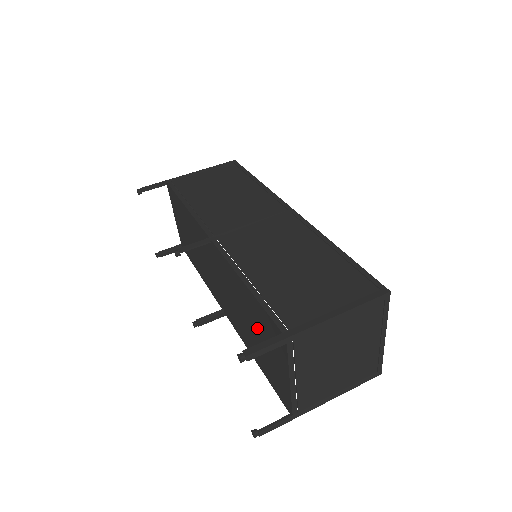
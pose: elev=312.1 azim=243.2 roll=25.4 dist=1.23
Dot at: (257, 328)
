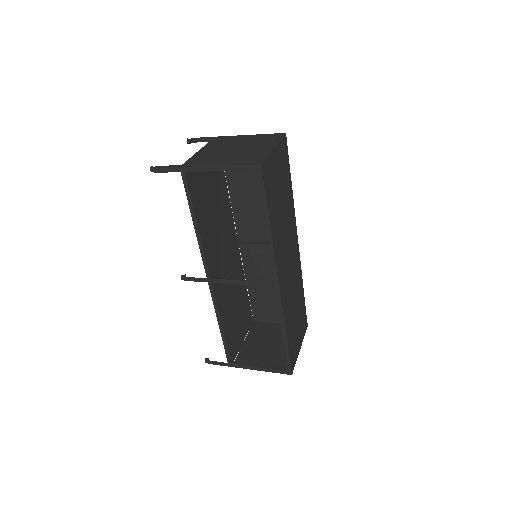
Dot at: occluded
